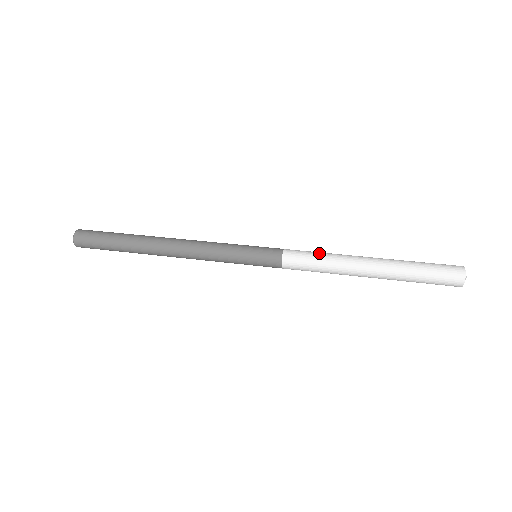
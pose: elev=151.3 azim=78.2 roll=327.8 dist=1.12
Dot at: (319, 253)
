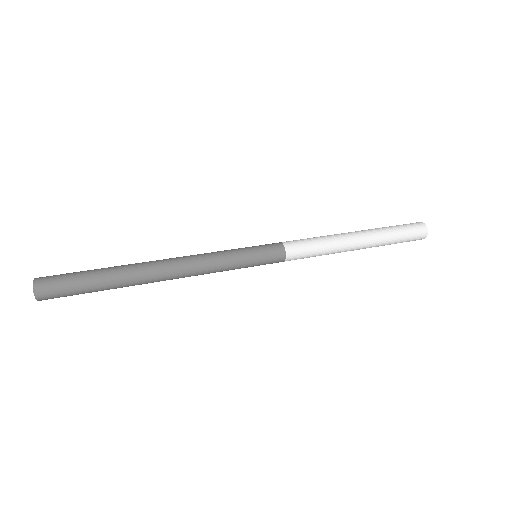
Dot at: (316, 241)
